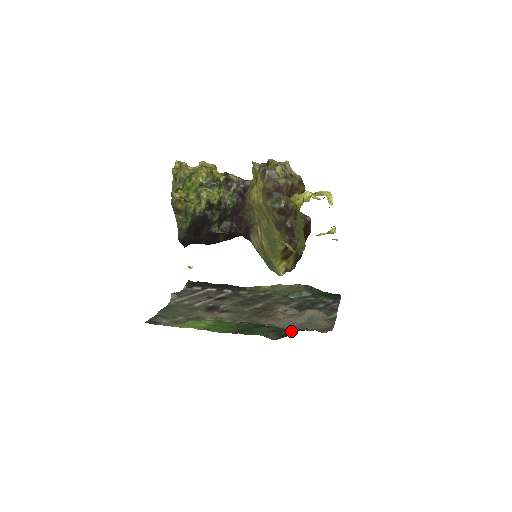
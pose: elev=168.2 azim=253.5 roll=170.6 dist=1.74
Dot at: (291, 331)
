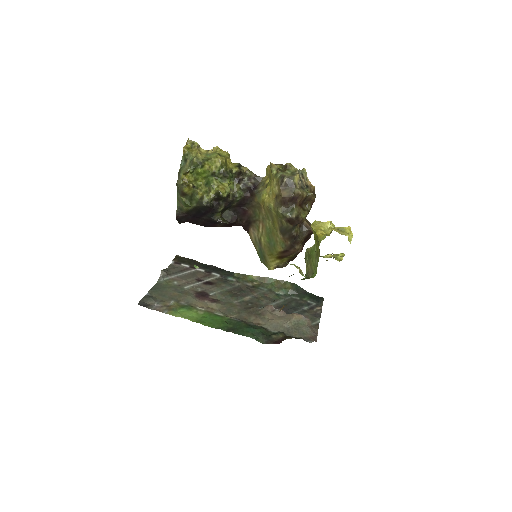
Dot at: (280, 337)
